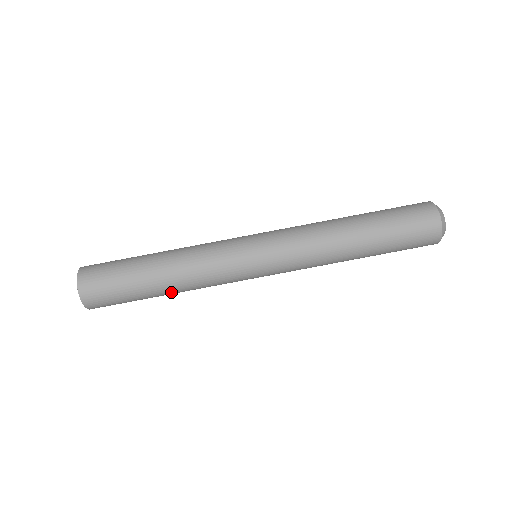
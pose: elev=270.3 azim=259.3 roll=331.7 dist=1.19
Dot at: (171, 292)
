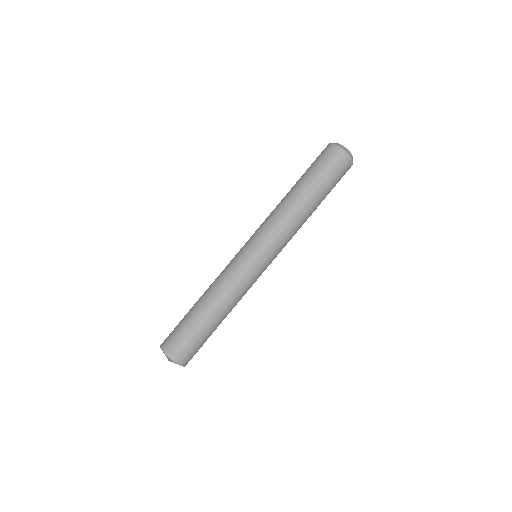
Dot at: occluded
